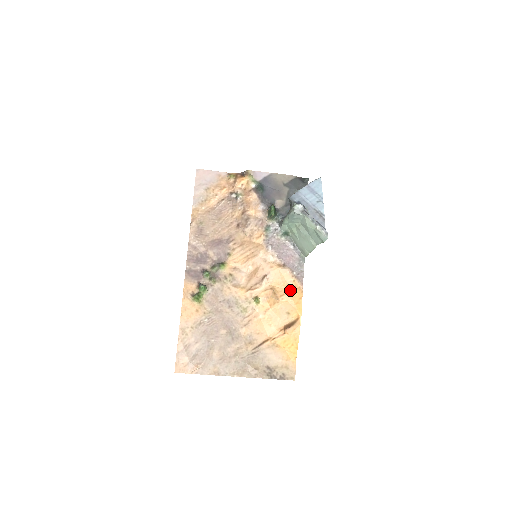
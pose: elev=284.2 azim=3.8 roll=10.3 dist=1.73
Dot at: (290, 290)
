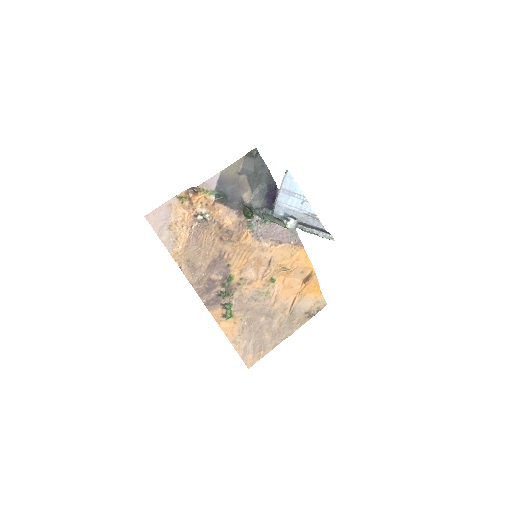
Dot at: (295, 257)
